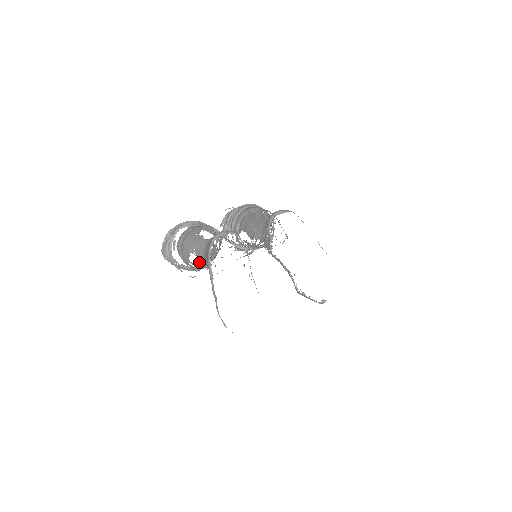
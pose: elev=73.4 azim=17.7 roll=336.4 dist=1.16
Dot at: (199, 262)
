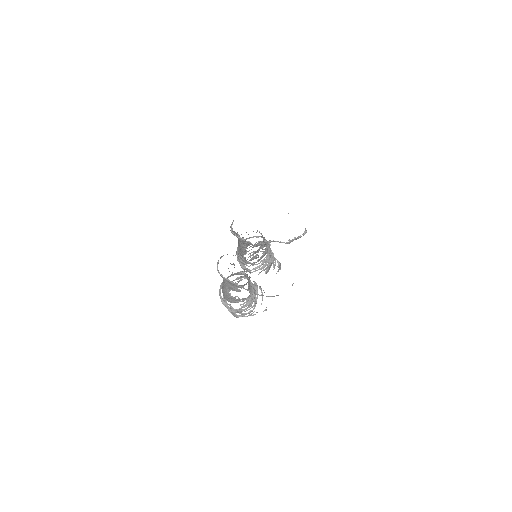
Dot at: (235, 290)
